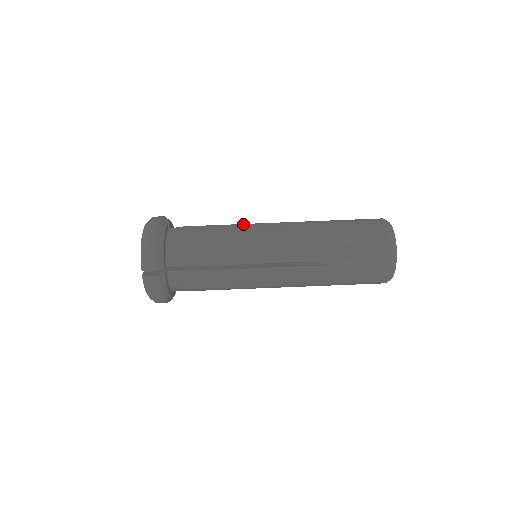
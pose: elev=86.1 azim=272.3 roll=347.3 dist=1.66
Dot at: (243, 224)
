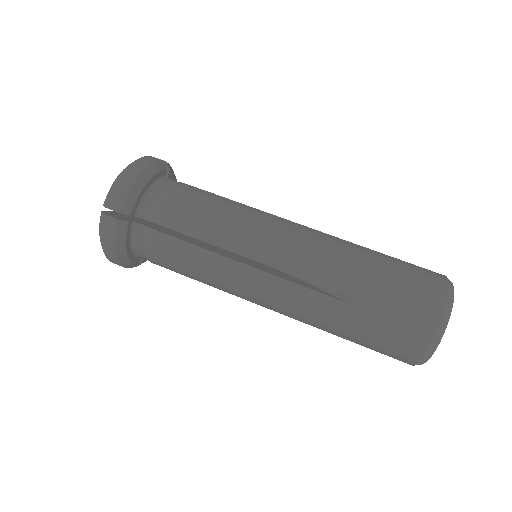
Dot at: occluded
